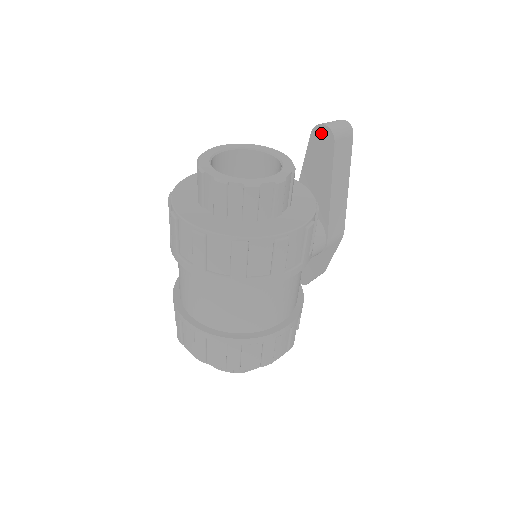
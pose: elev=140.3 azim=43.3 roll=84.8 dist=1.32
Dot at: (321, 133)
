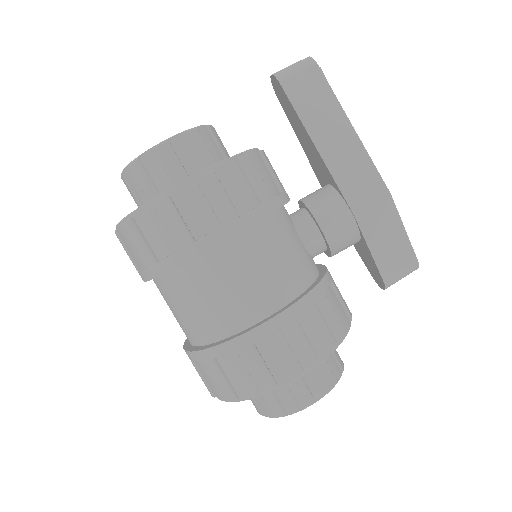
Dot at: (275, 87)
